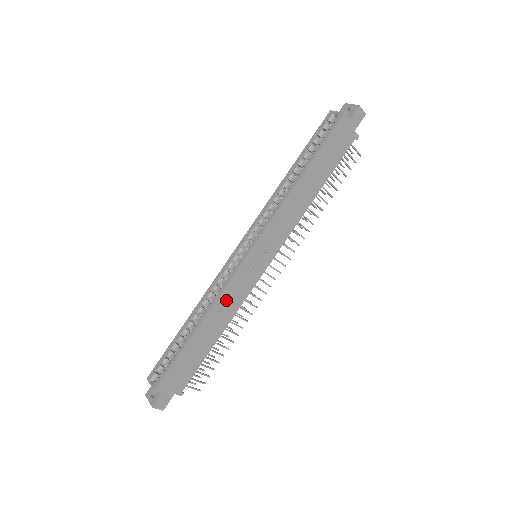
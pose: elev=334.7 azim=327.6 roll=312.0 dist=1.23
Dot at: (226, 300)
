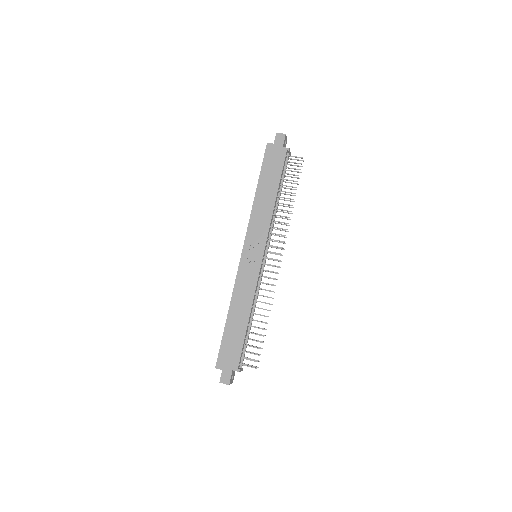
Dot at: (241, 290)
